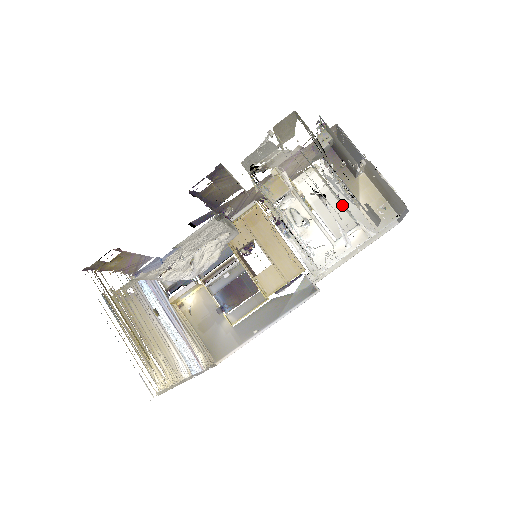
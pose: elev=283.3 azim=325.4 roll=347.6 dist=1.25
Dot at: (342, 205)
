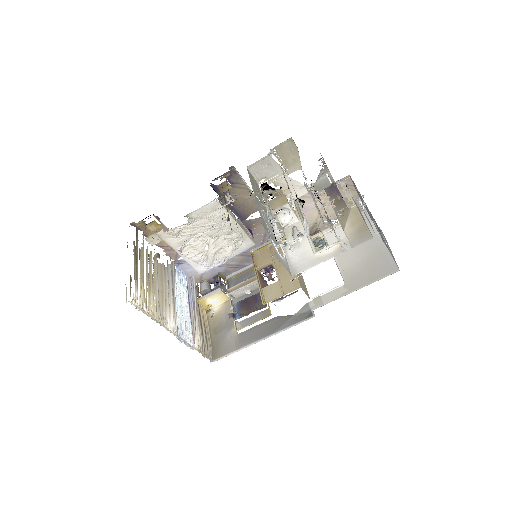
Dot at: (320, 215)
